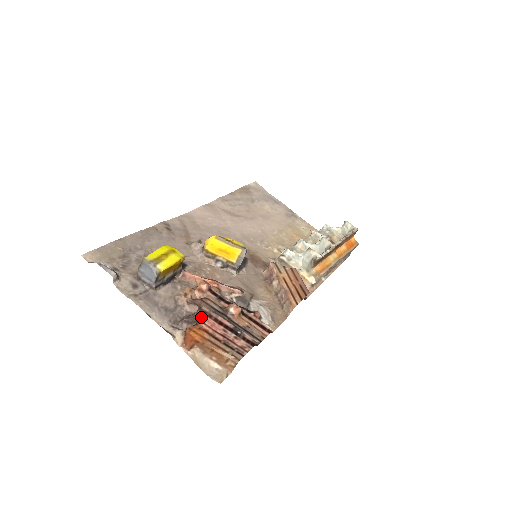
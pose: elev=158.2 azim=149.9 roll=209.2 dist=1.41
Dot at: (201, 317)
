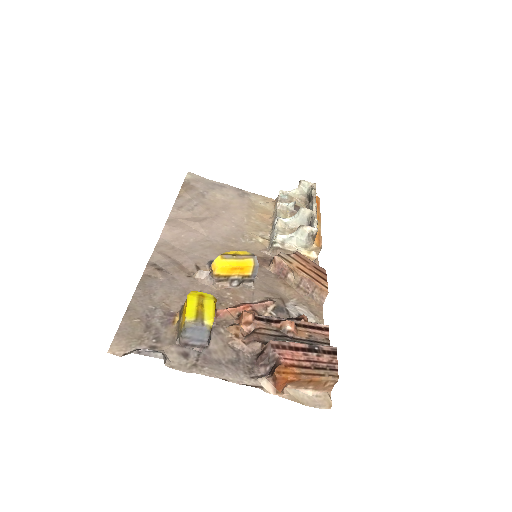
Dot at: (278, 353)
